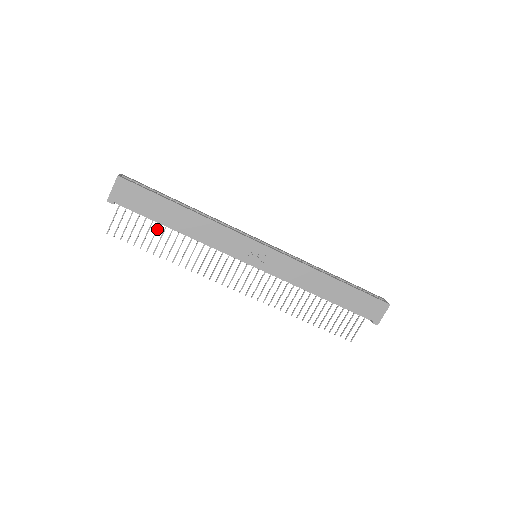
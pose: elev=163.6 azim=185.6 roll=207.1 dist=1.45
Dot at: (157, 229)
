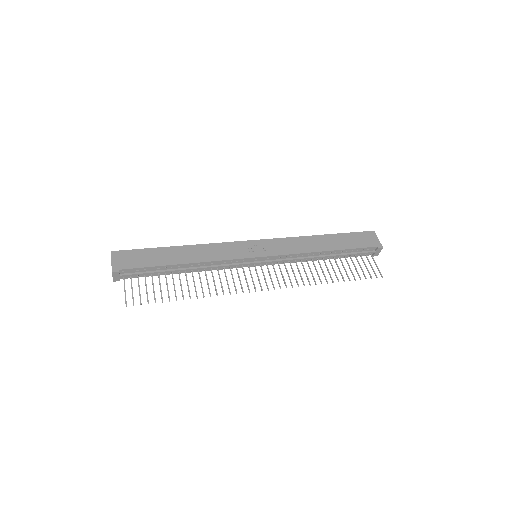
Dot at: (166, 280)
